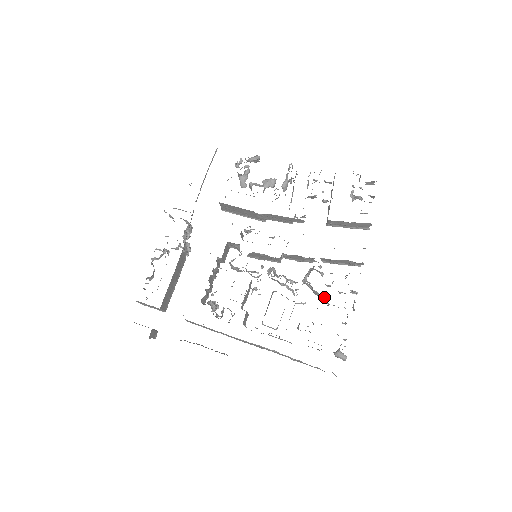
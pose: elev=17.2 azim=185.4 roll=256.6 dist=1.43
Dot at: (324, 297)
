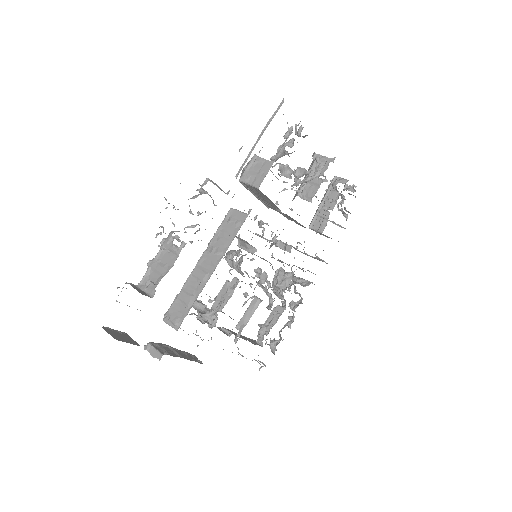
Dot at: occluded
